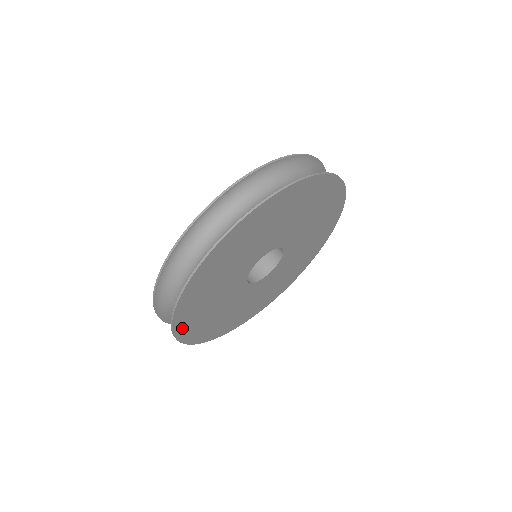
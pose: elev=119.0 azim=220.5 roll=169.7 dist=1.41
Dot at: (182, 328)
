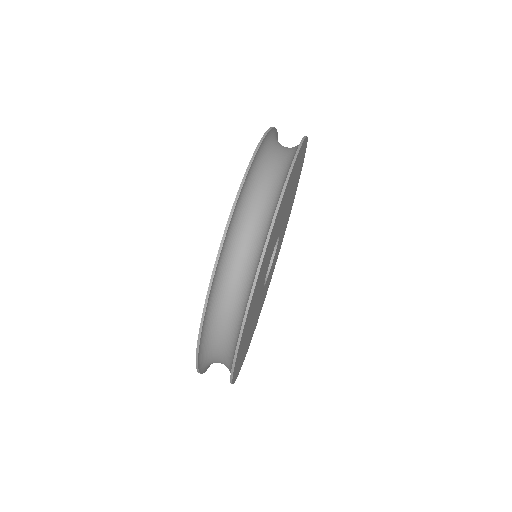
Dot at: (253, 295)
